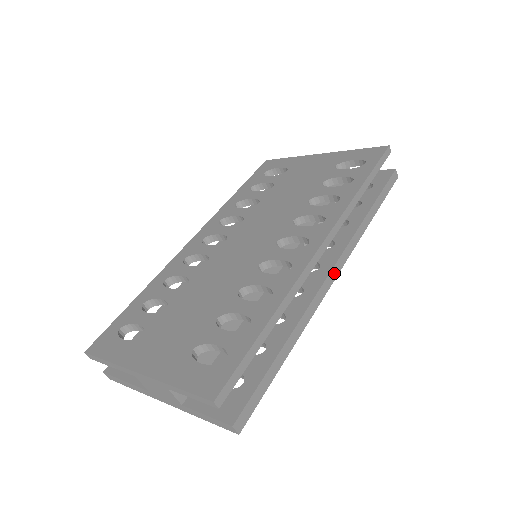
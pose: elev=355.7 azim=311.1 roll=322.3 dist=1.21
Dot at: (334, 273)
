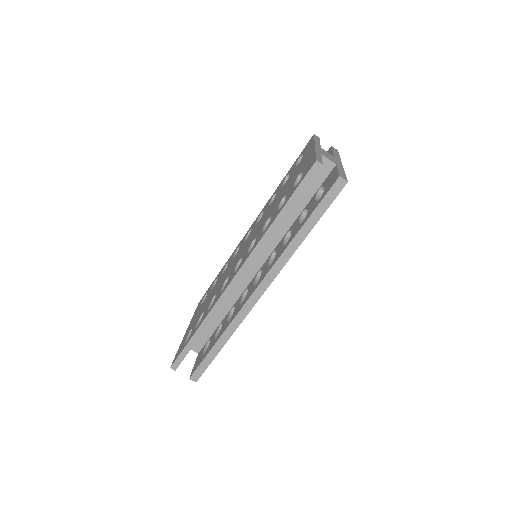
Dot at: (259, 292)
